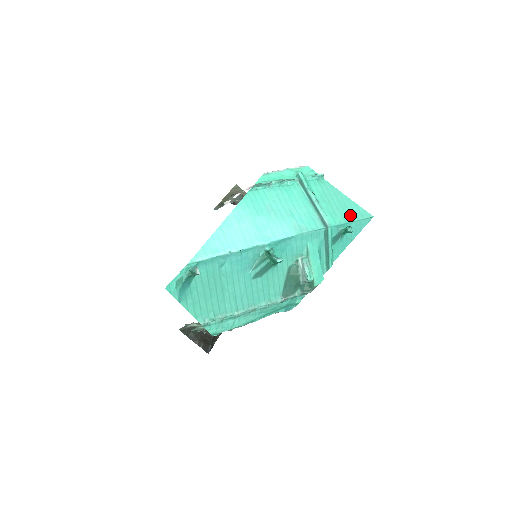
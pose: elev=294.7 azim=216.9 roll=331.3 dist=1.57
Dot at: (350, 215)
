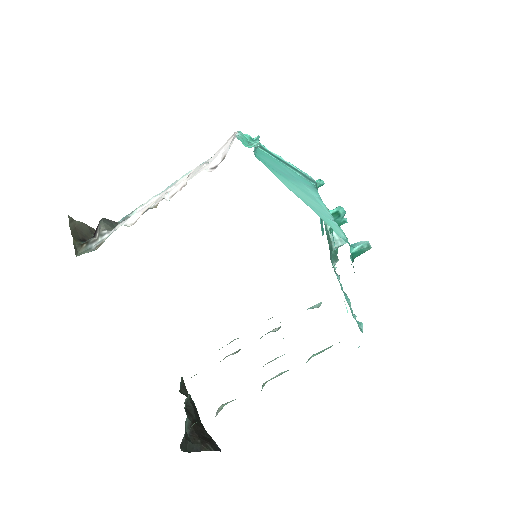
Dot at: occluded
